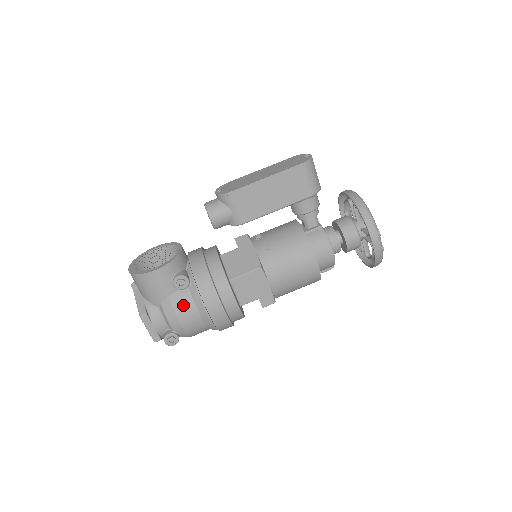
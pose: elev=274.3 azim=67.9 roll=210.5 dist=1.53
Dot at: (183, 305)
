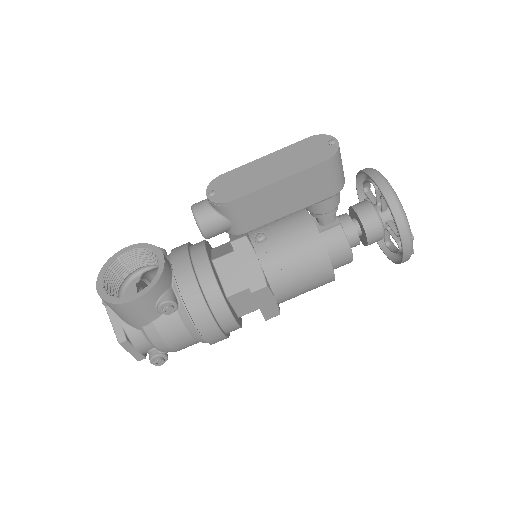
Dot at: (171, 330)
